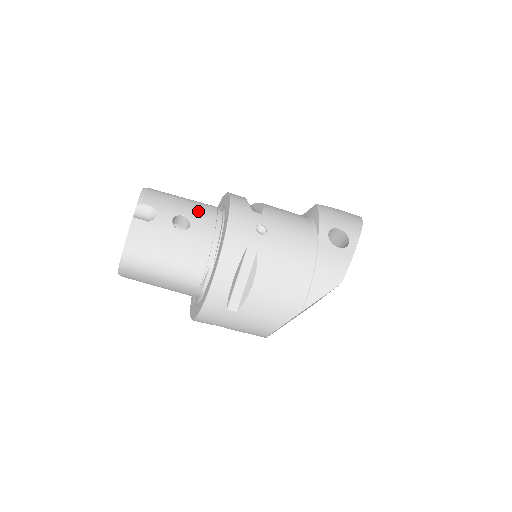
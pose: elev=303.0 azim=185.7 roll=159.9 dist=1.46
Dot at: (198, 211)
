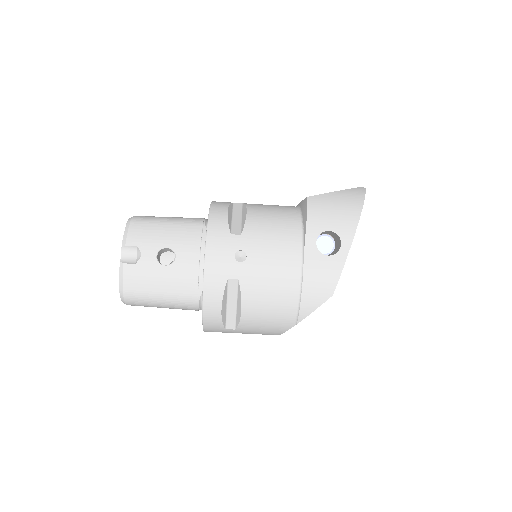
Dot at: (181, 238)
